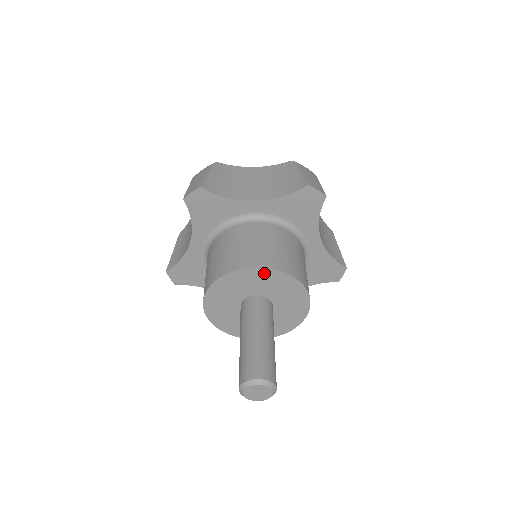
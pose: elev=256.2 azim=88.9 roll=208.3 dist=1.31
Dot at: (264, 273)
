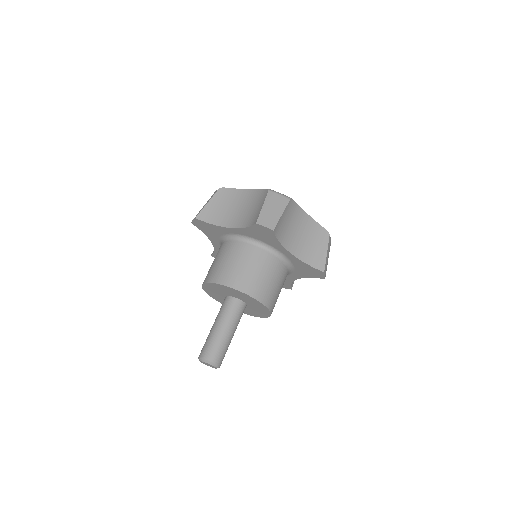
Dot at: (260, 304)
